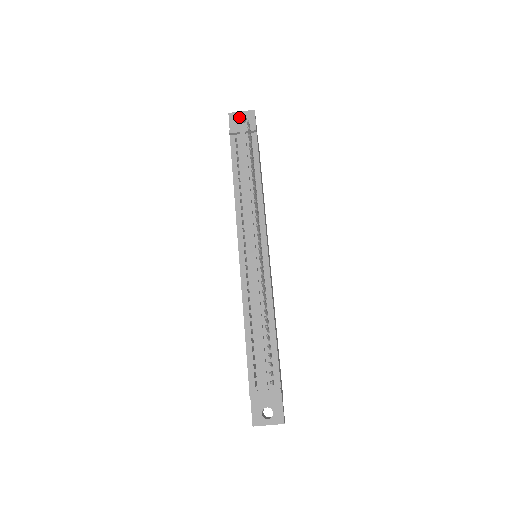
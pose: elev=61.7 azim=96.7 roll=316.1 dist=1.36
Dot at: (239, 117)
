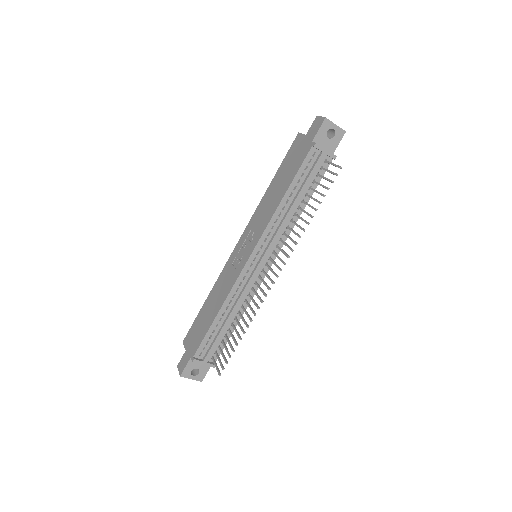
Dot at: (330, 128)
